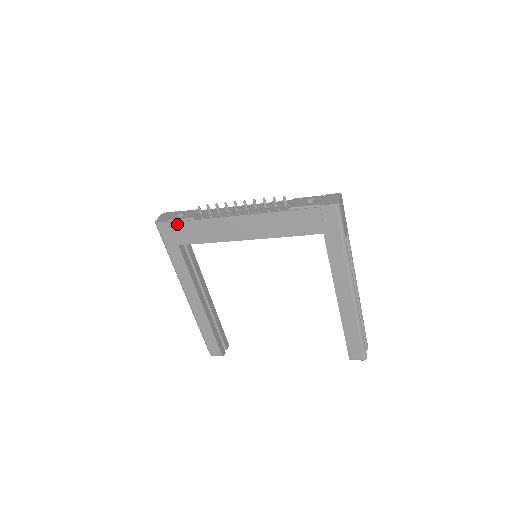
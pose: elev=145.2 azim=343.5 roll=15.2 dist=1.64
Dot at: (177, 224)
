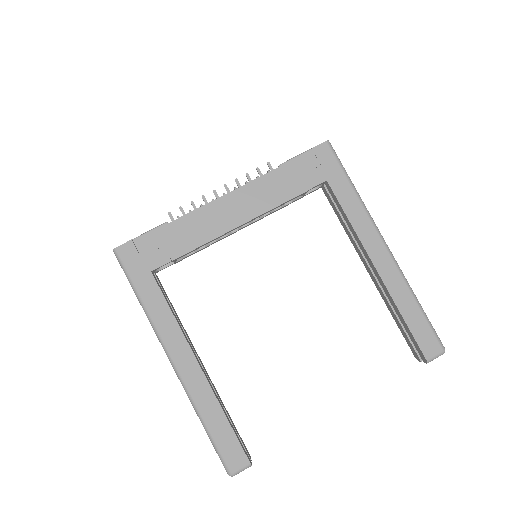
Dot at: (146, 238)
